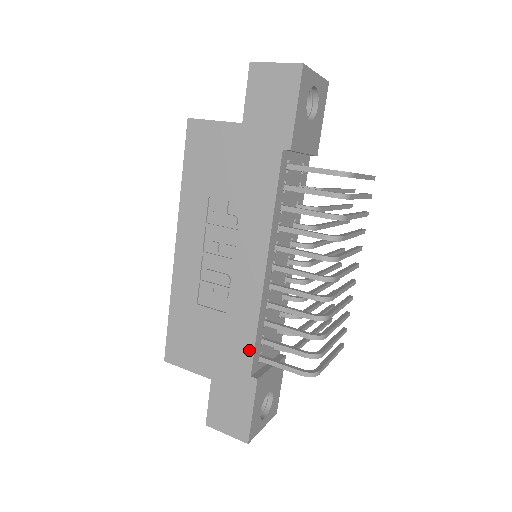
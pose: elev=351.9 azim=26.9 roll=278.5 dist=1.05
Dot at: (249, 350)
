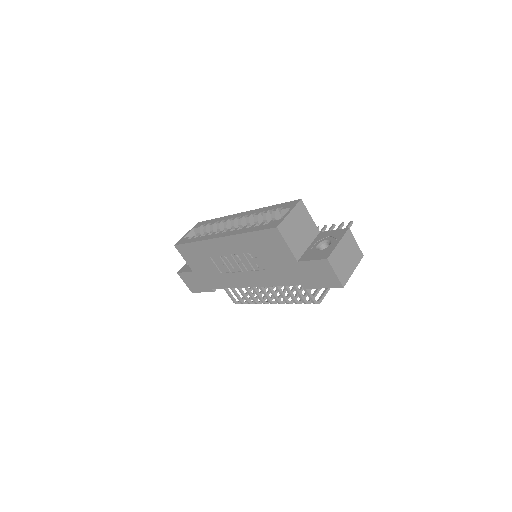
Dot at: (219, 286)
